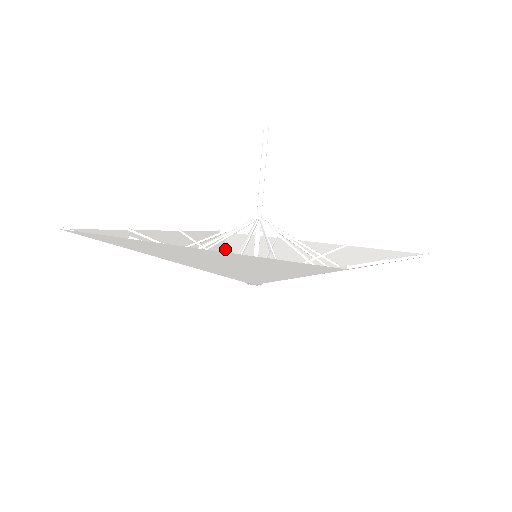
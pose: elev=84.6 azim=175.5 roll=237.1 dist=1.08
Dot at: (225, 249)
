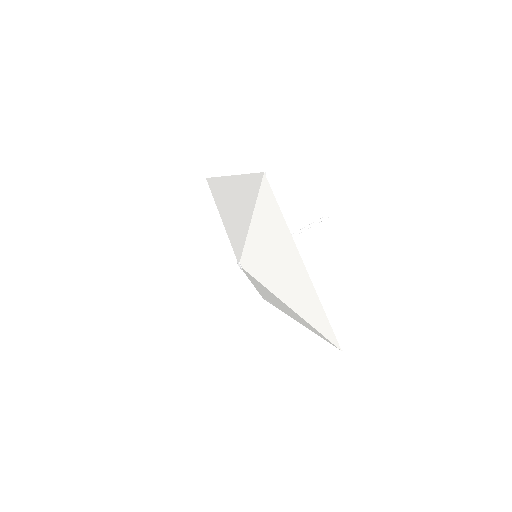
Dot at: occluded
